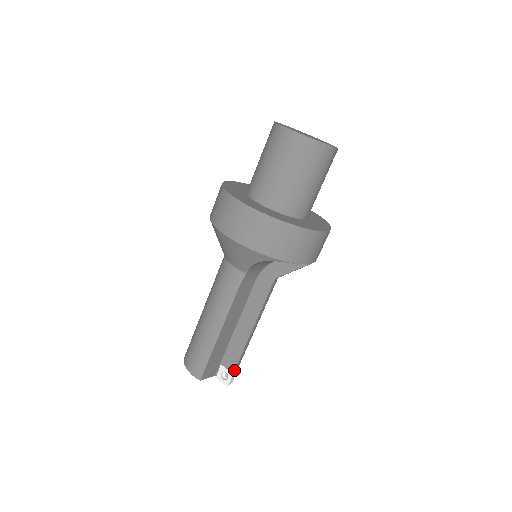
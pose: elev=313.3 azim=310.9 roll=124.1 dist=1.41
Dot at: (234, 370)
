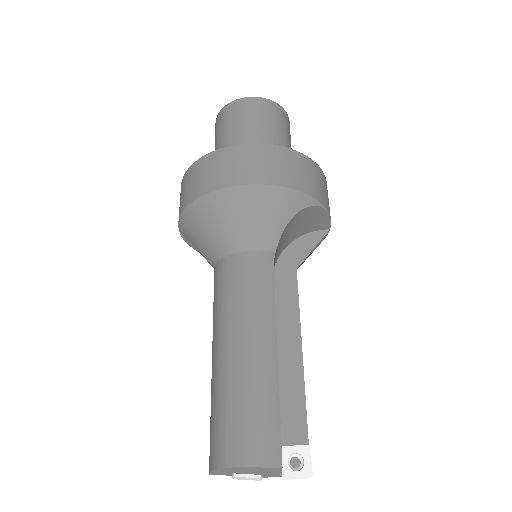
Dot at: (307, 437)
